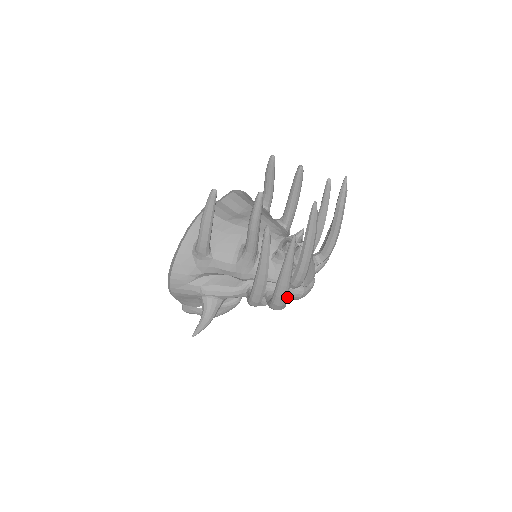
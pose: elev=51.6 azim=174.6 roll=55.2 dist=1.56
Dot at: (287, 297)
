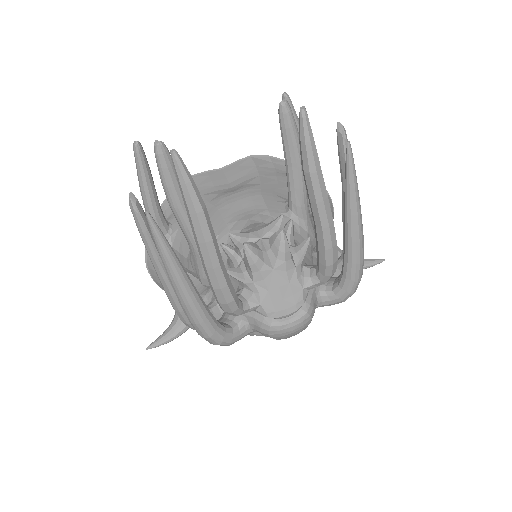
Dot at: (206, 325)
